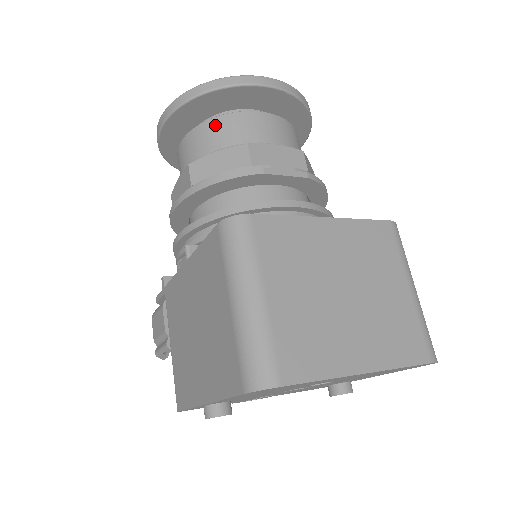
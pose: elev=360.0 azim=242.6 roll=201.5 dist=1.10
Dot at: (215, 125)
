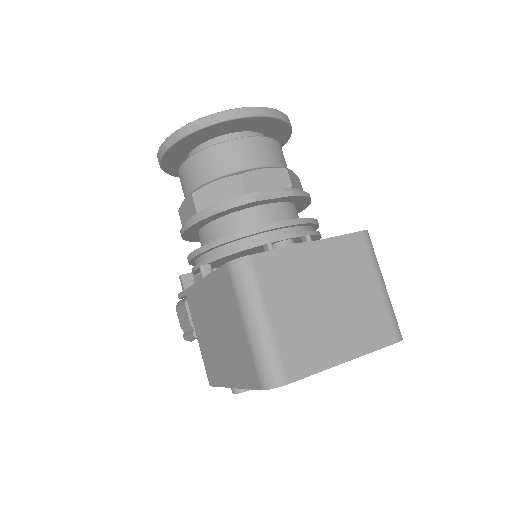
Dot at: (209, 155)
